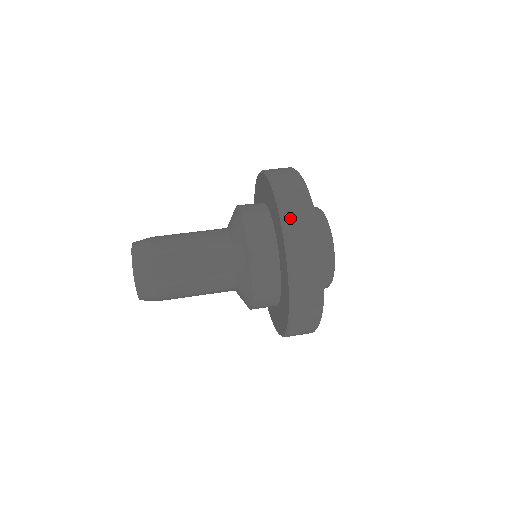
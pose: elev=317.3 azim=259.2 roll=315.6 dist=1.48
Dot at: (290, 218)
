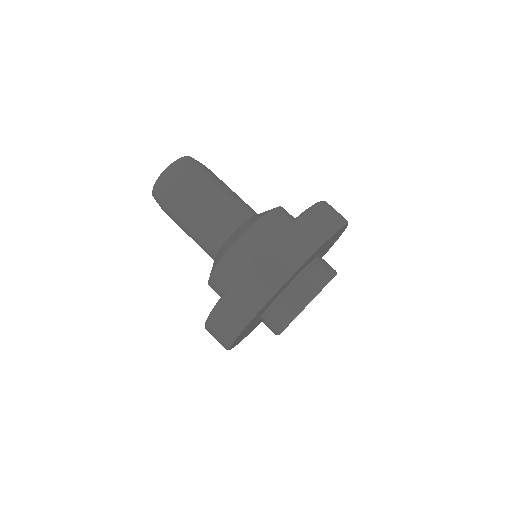
Dot at: (210, 333)
